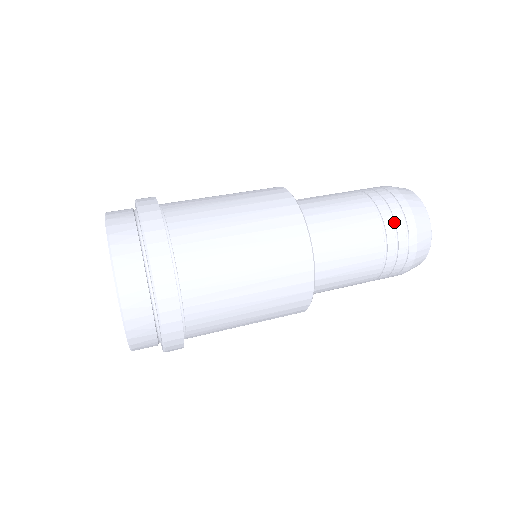
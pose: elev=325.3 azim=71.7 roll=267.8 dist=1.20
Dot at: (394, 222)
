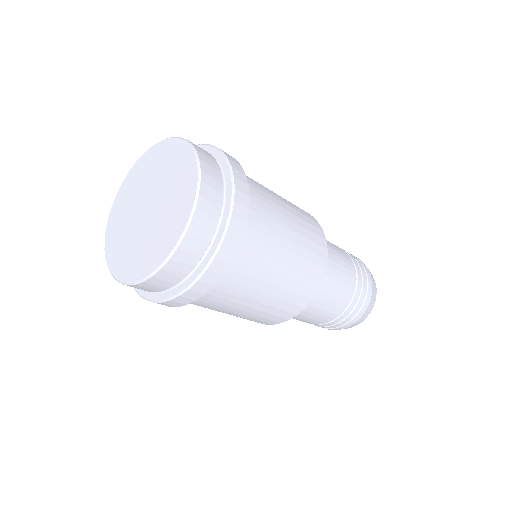
Dot at: (361, 272)
